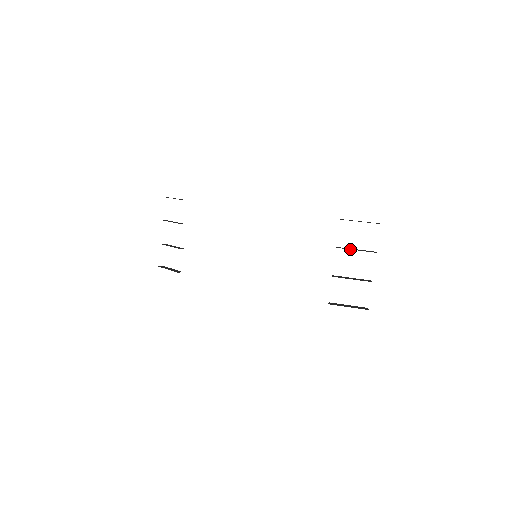
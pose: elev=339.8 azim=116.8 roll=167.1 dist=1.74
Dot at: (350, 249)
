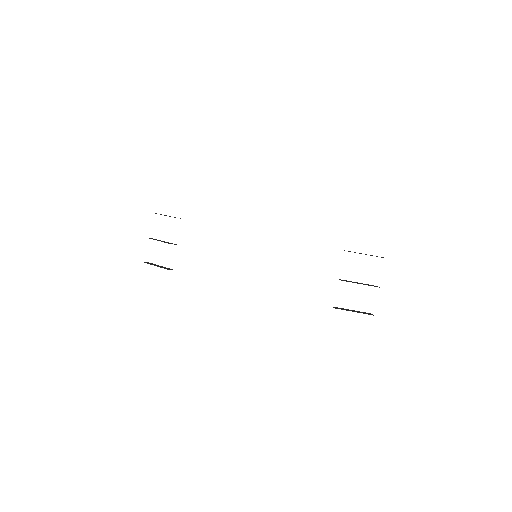
Dot at: (360, 253)
